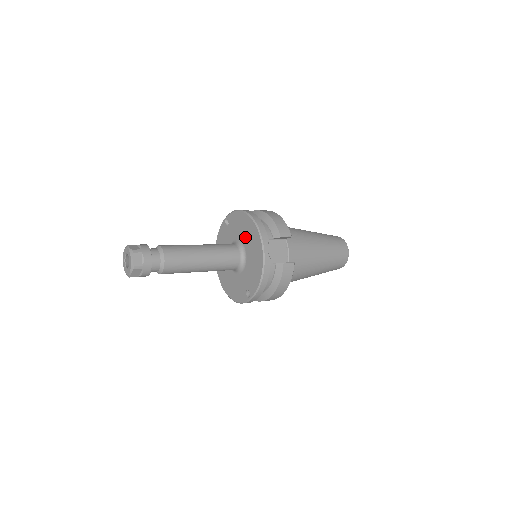
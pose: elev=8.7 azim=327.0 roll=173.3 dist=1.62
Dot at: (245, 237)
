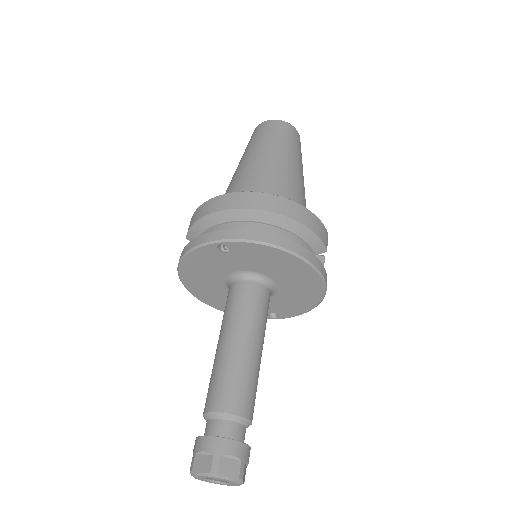
Dot at: (281, 275)
